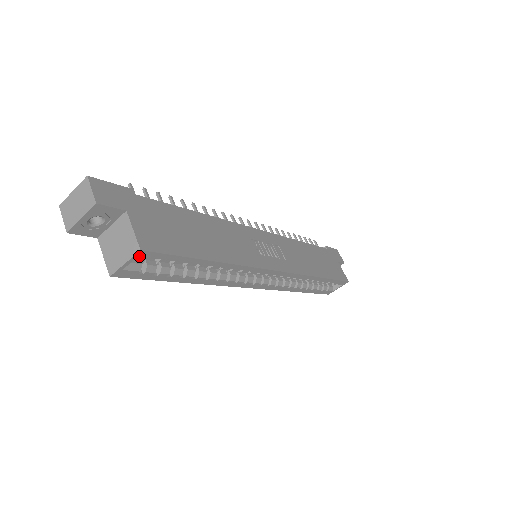
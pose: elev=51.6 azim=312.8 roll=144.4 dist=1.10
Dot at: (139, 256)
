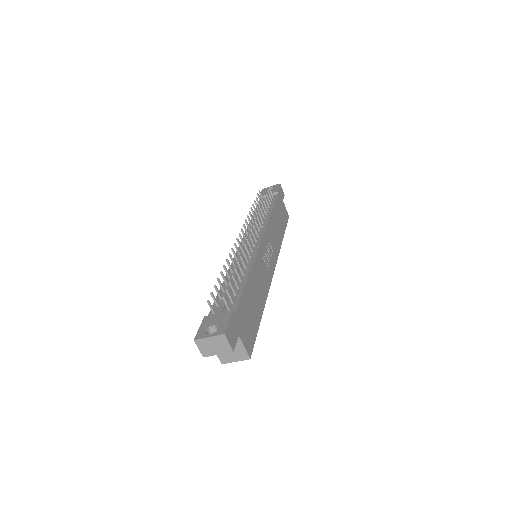
Dot at: (245, 357)
